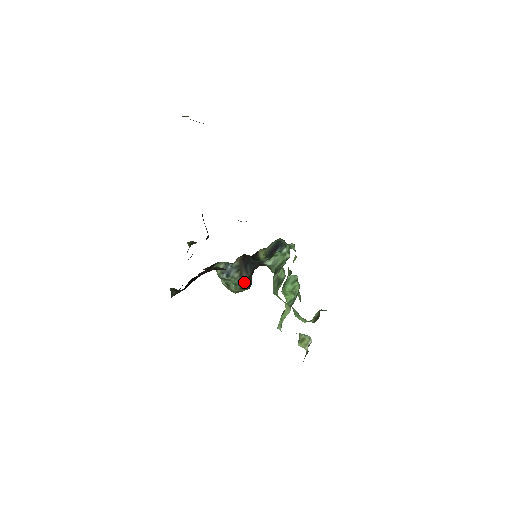
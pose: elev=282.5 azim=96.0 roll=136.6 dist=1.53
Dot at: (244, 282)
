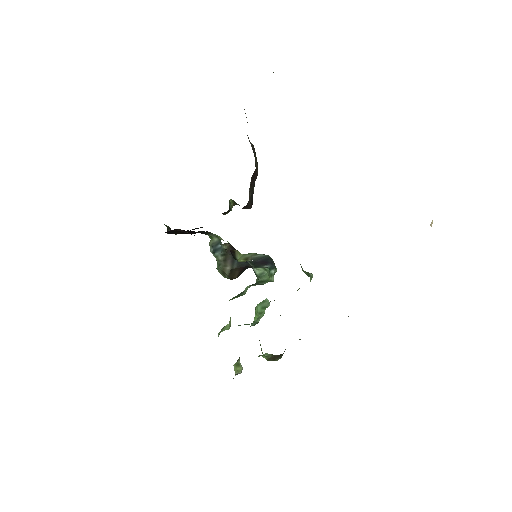
Dot at: (225, 270)
